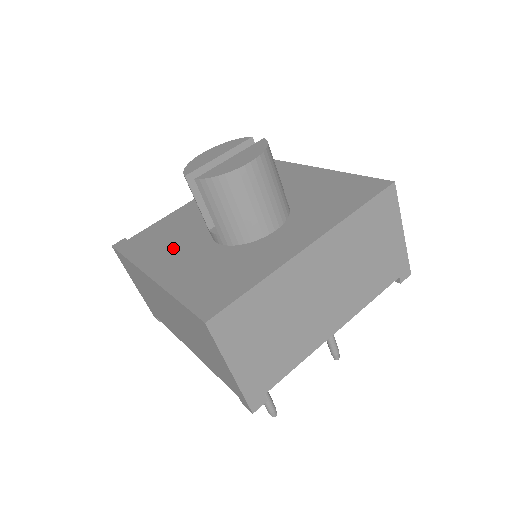
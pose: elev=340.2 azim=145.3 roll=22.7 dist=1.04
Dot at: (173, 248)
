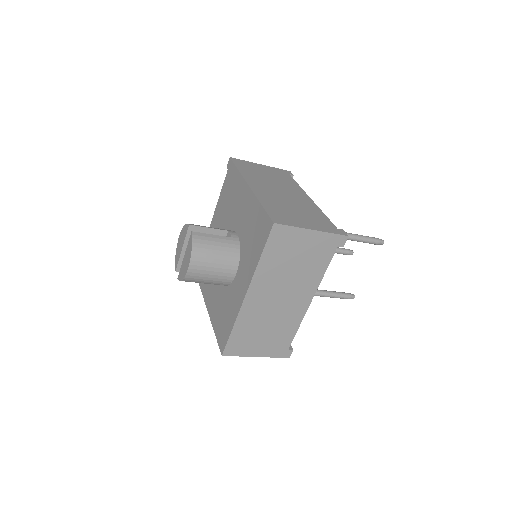
Dot at: occluded
